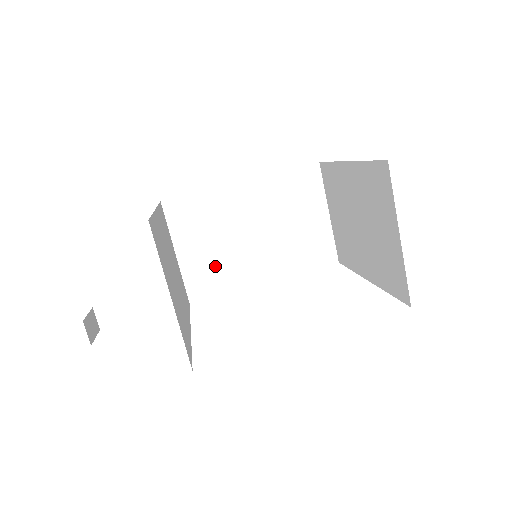
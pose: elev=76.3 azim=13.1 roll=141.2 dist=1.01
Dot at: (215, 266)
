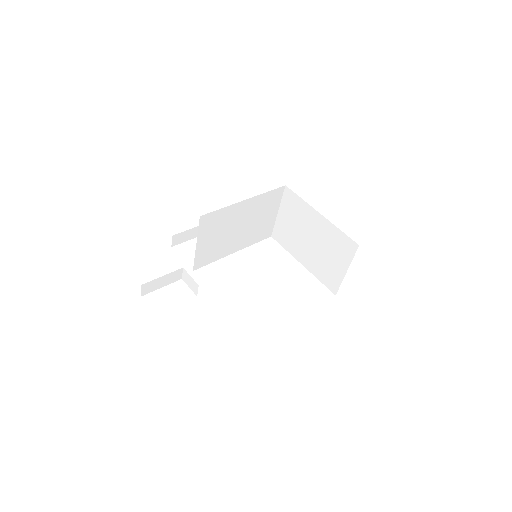
Dot at: (214, 248)
